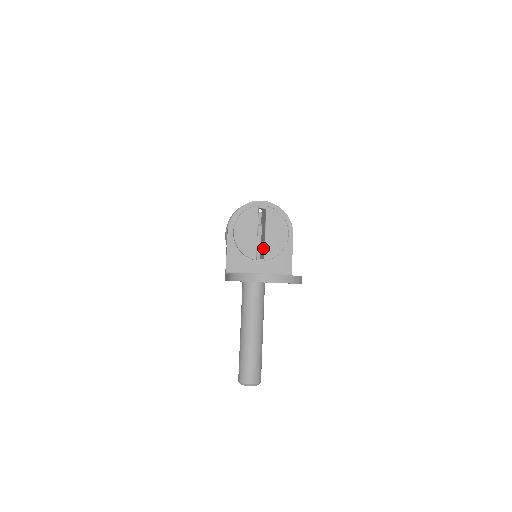
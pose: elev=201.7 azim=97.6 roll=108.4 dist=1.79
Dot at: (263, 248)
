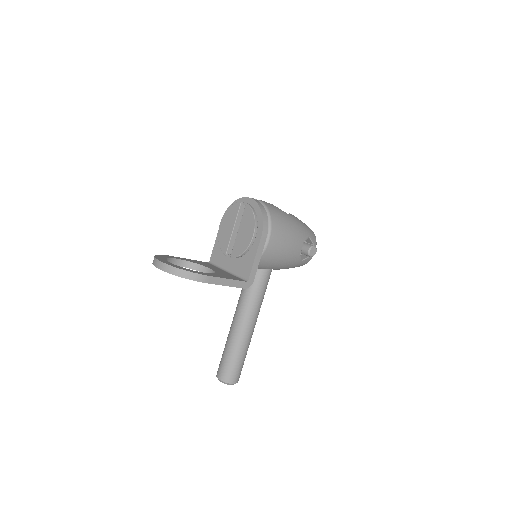
Dot at: occluded
